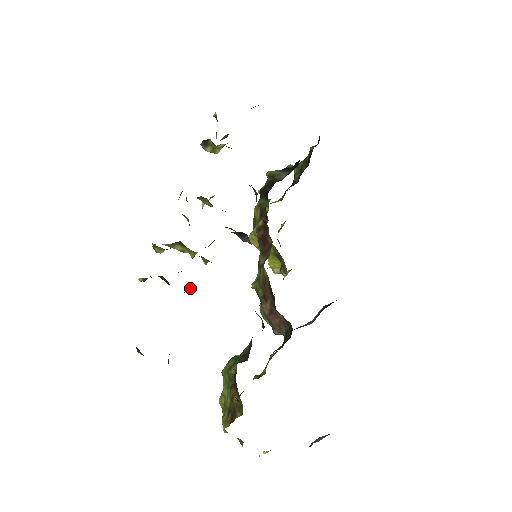
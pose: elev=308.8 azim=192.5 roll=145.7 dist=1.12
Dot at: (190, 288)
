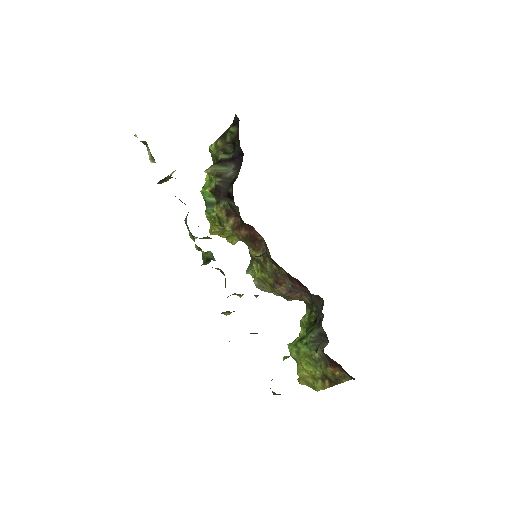
Dot at: occluded
